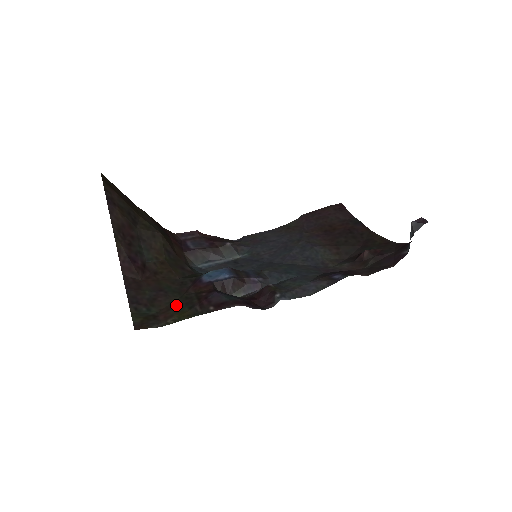
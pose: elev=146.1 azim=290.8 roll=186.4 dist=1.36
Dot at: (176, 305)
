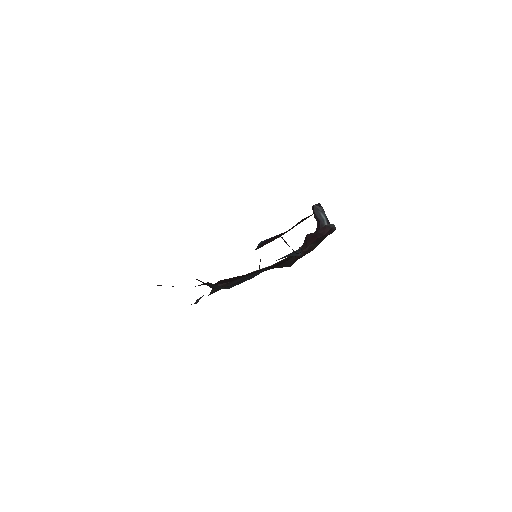
Dot at: occluded
